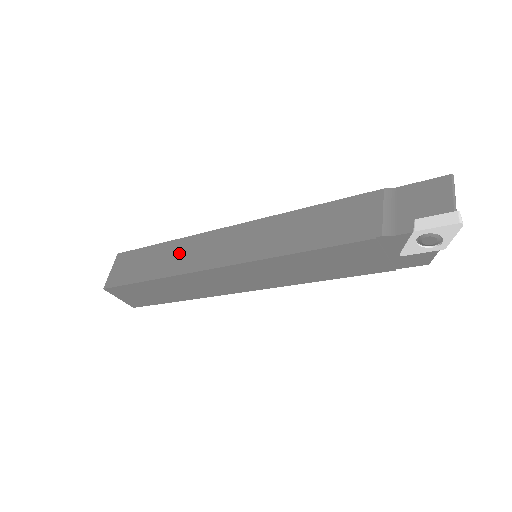
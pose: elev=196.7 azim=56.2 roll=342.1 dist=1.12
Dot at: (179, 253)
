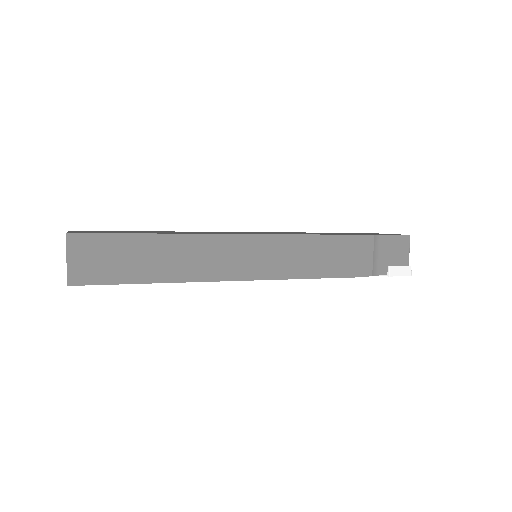
Dot at: (185, 255)
